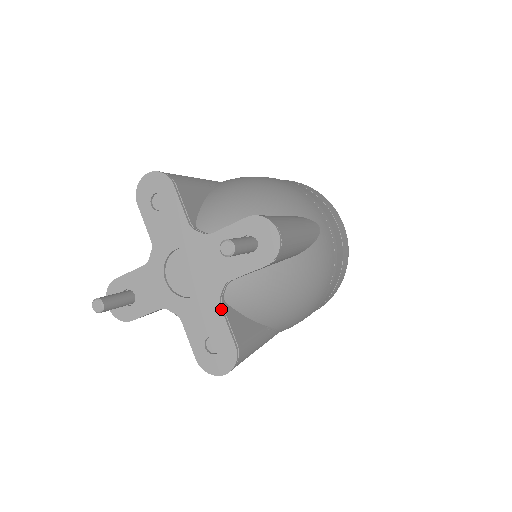
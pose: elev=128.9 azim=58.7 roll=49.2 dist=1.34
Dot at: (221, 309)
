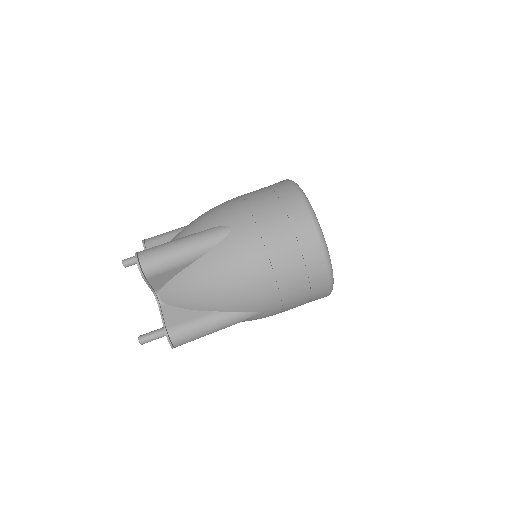
Dot at: occluded
